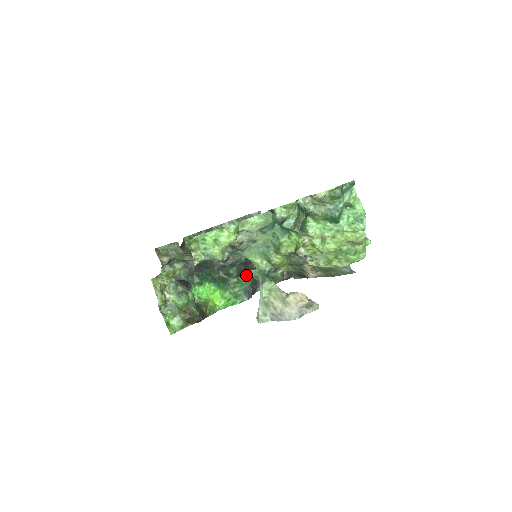
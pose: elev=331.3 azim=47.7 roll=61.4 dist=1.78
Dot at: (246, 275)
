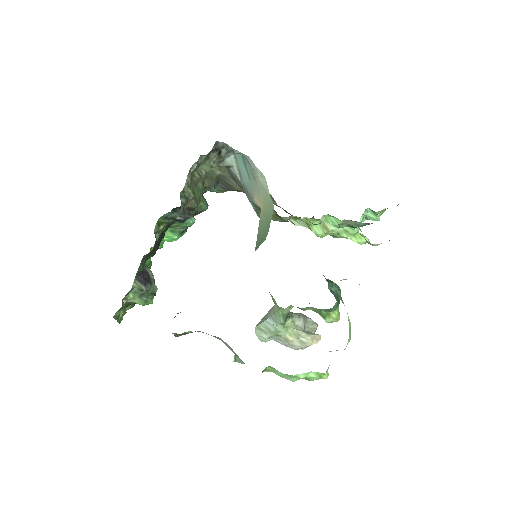
Dot at: occluded
